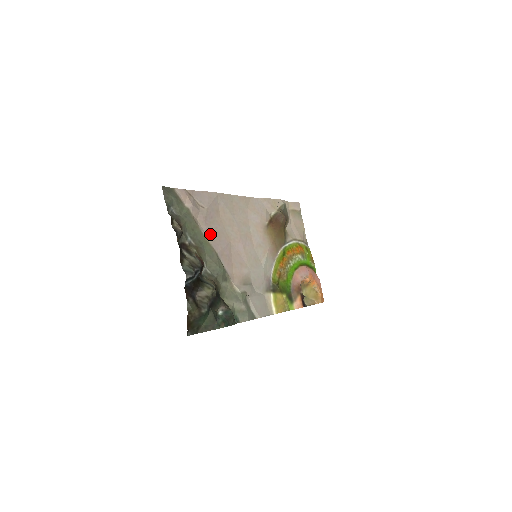
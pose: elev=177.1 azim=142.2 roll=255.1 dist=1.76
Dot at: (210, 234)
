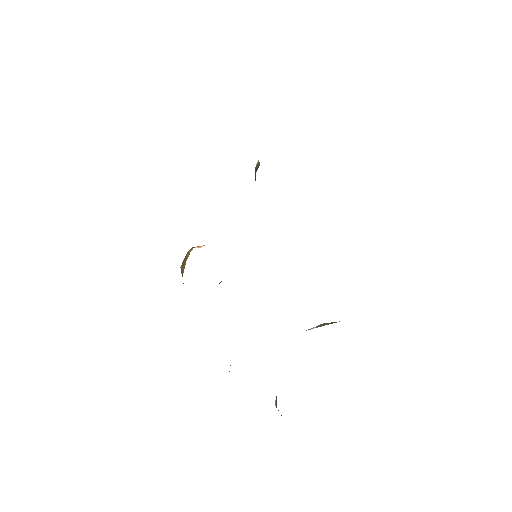
Dot at: occluded
